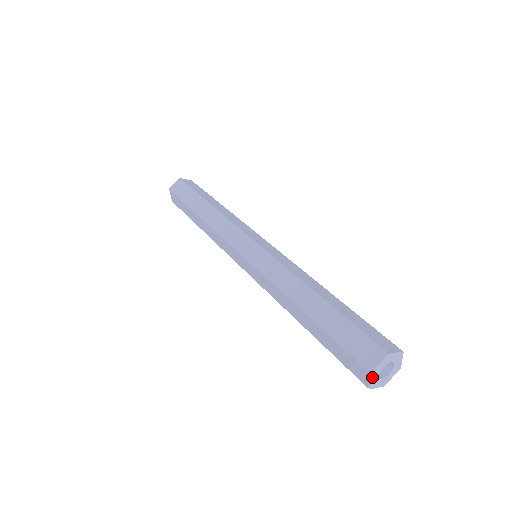
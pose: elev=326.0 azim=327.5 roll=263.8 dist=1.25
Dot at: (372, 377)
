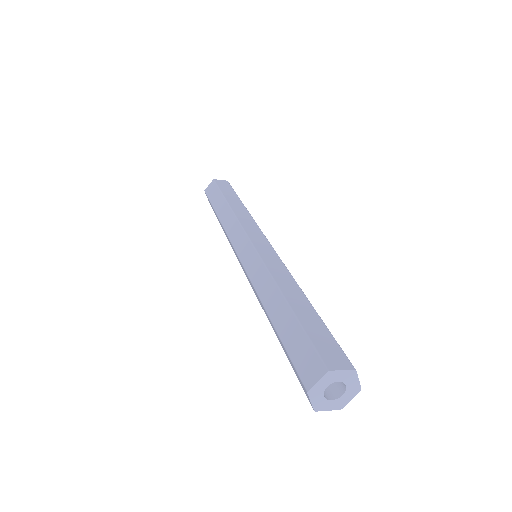
Dot at: (312, 397)
